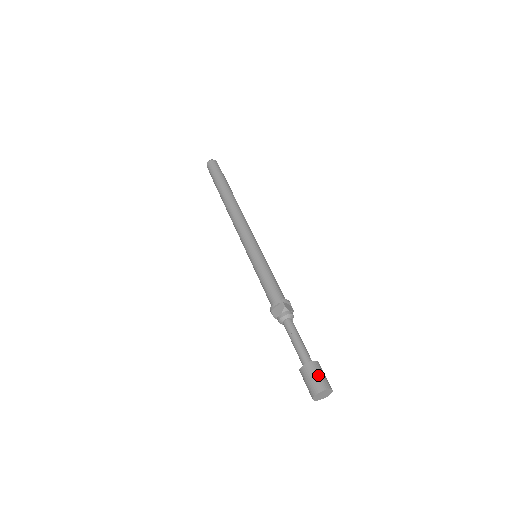
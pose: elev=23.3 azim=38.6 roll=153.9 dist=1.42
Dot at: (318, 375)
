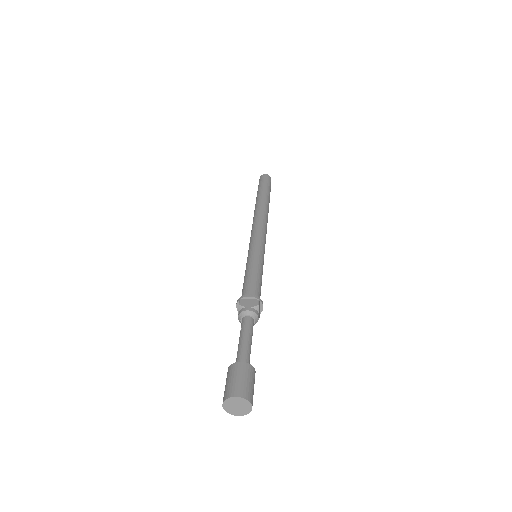
Dot at: (229, 380)
